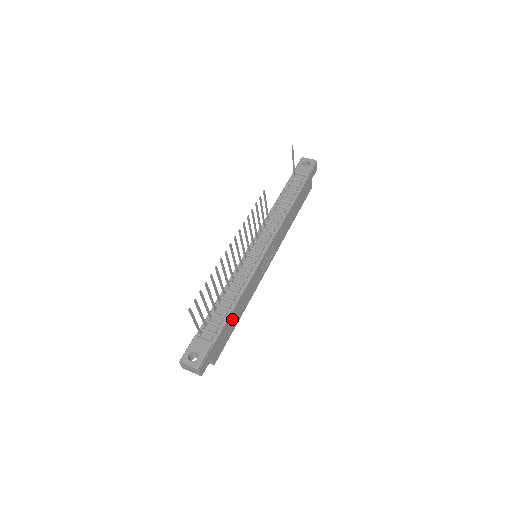
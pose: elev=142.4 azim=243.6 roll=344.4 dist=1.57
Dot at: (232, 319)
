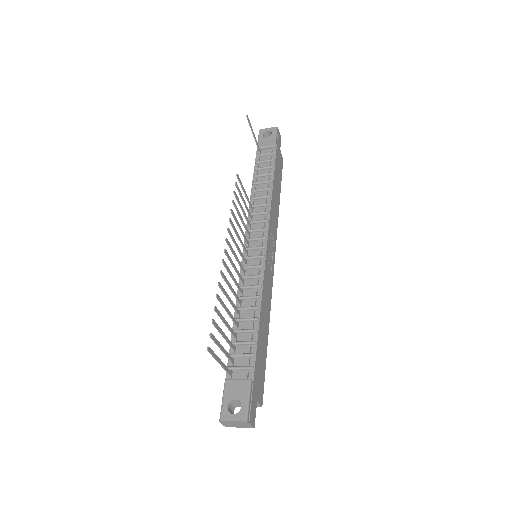
Dot at: (261, 341)
